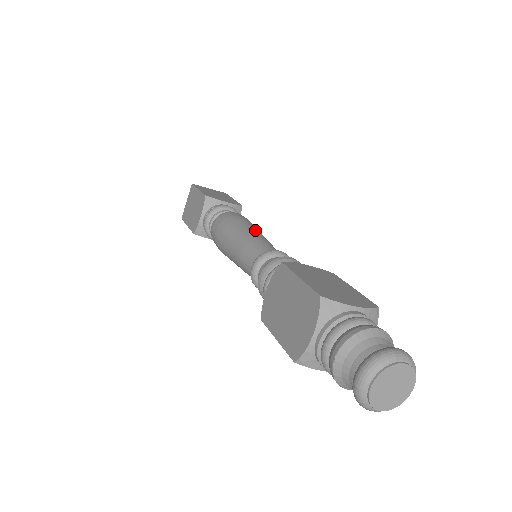
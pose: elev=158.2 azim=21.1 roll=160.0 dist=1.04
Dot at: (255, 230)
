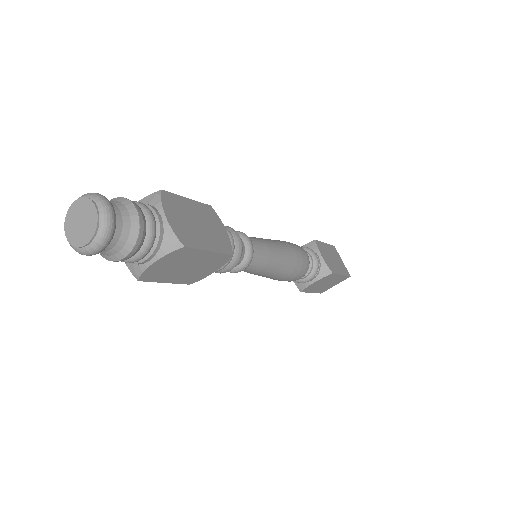
Dot at: occluded
